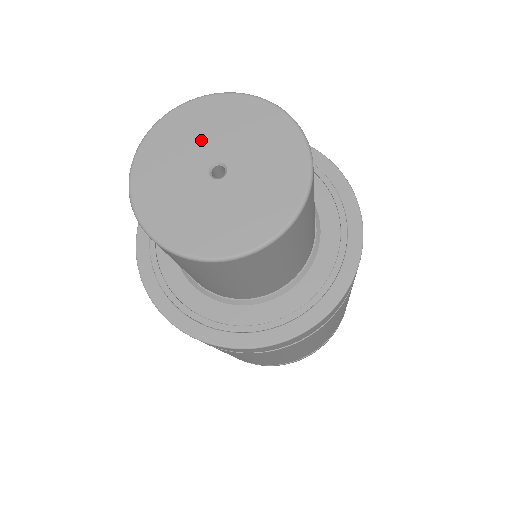
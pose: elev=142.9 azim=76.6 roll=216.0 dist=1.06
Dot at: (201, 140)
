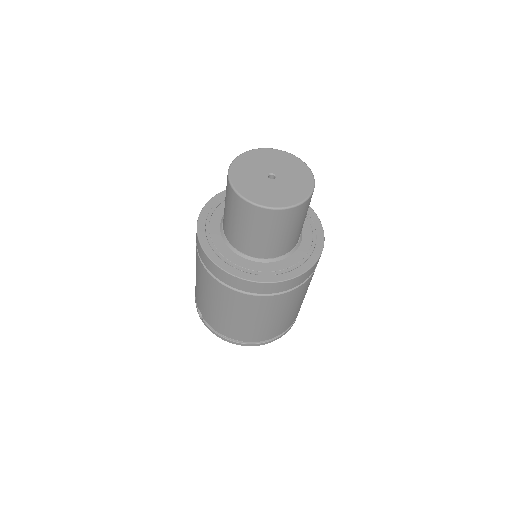
Dot at: (254, 169)
